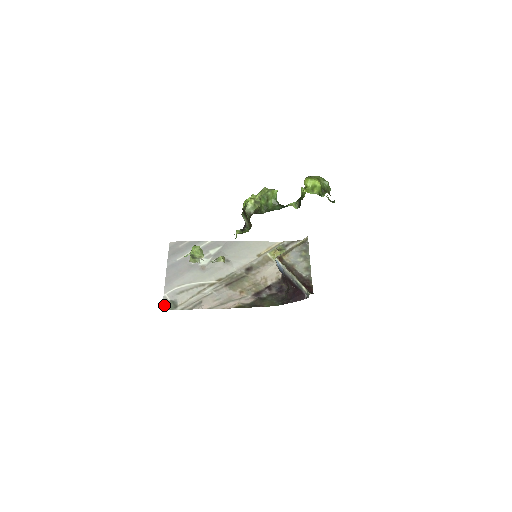
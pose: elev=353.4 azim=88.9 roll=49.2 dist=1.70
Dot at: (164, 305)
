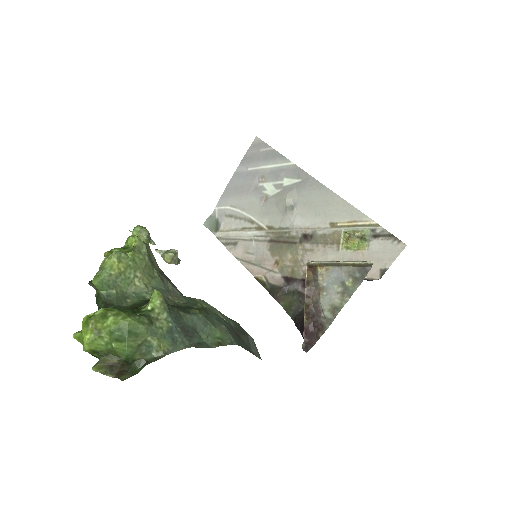
Dot at: (208, 221)
